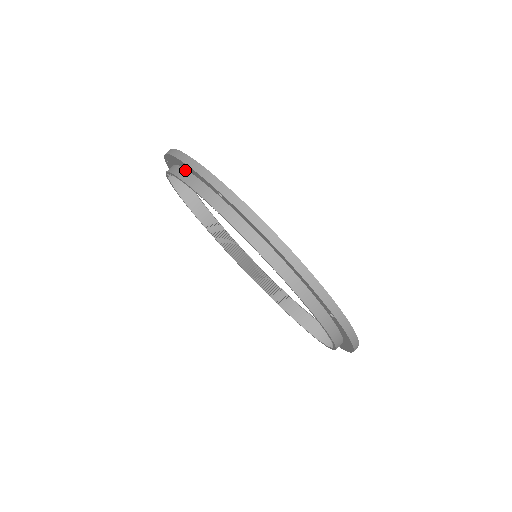
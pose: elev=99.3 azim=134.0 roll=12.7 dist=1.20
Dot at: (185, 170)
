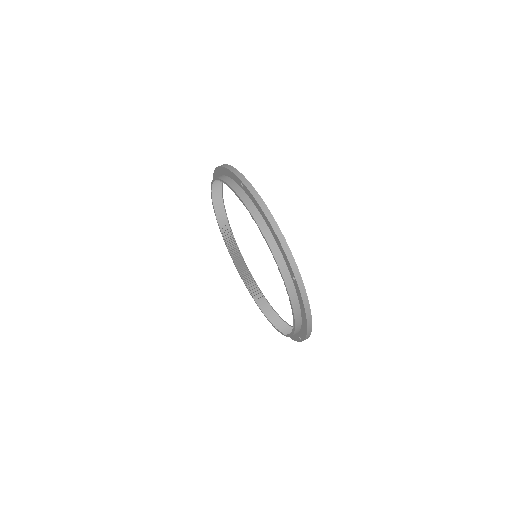
Dot at: (224, 175)
